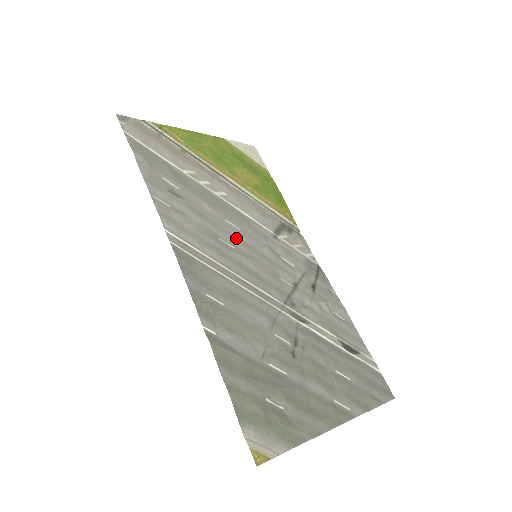
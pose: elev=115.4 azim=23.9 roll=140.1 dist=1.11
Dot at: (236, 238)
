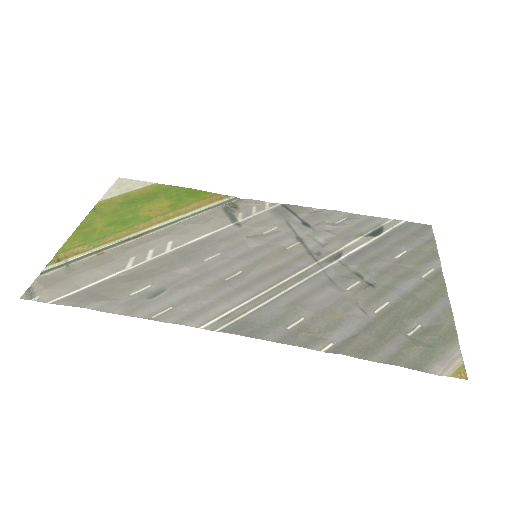
Dot at: (230, 263)
